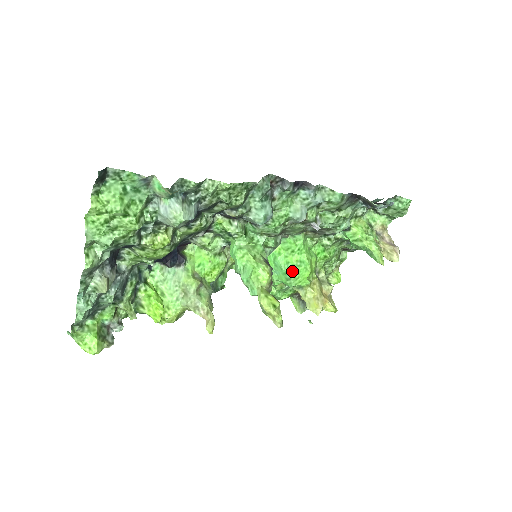
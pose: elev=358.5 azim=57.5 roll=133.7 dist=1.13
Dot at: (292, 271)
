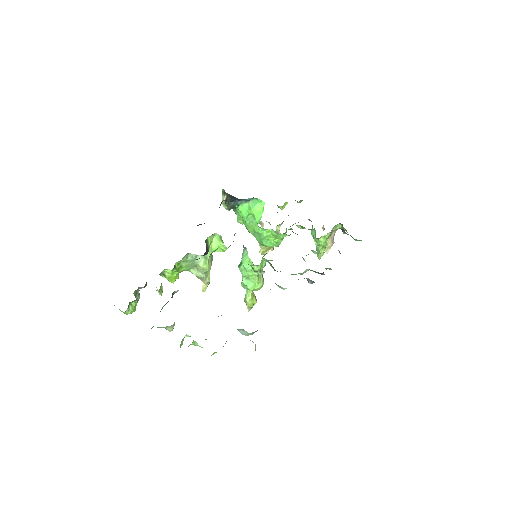
Dot at: (267, 245)
